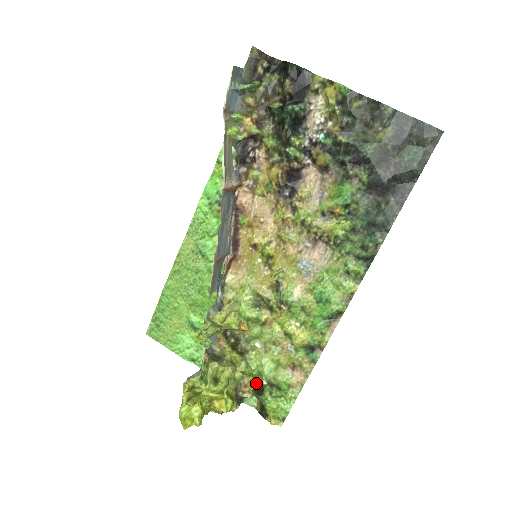
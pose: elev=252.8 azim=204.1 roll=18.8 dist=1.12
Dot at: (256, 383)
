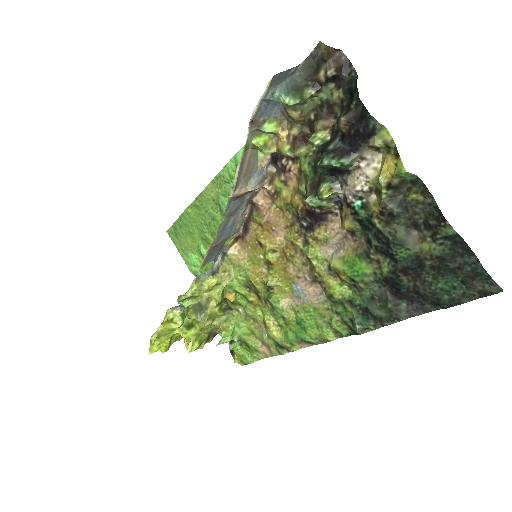
Dot at: (223, 342)
